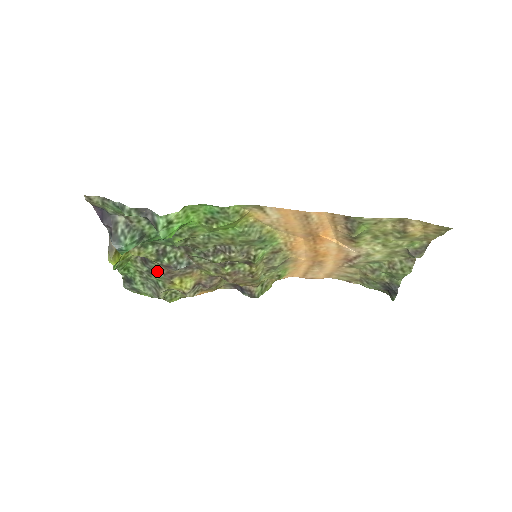
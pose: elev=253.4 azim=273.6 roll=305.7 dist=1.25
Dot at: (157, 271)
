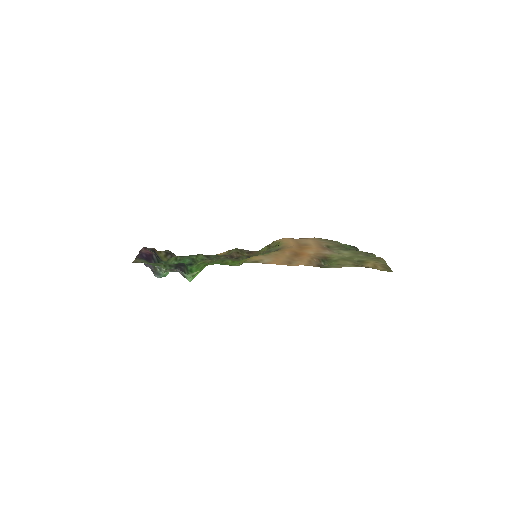
Dot at: occluded
